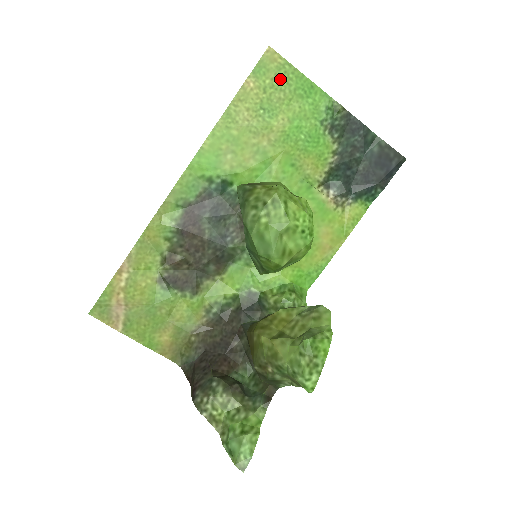
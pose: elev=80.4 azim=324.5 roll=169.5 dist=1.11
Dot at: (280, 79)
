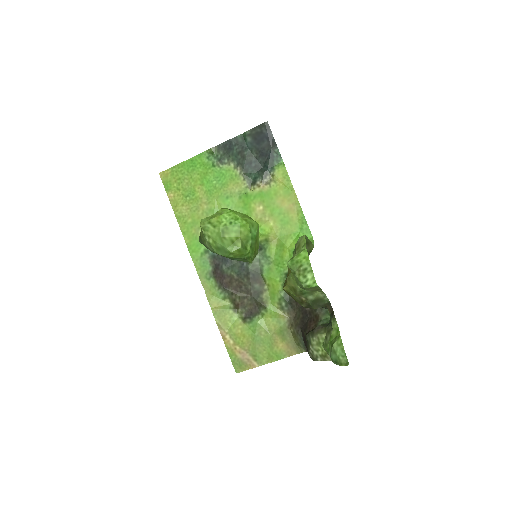
Dot at: (178, 177)
